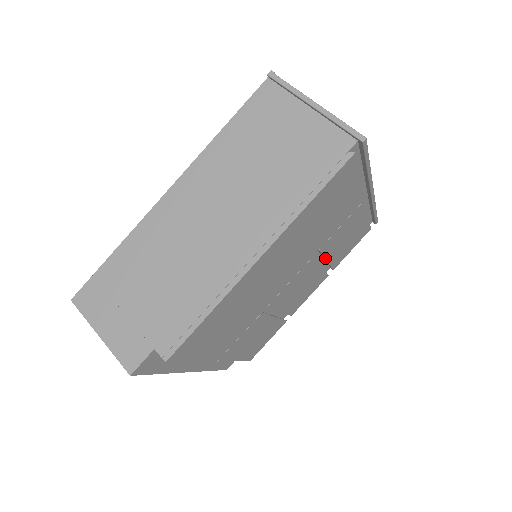
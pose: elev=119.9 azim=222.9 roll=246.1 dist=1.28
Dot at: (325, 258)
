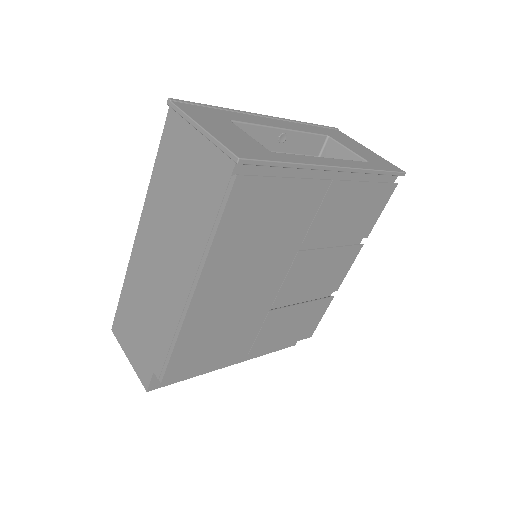
Dot at: (329, 241)
